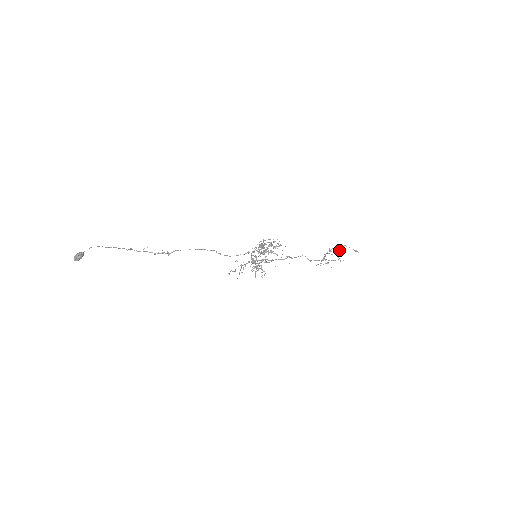
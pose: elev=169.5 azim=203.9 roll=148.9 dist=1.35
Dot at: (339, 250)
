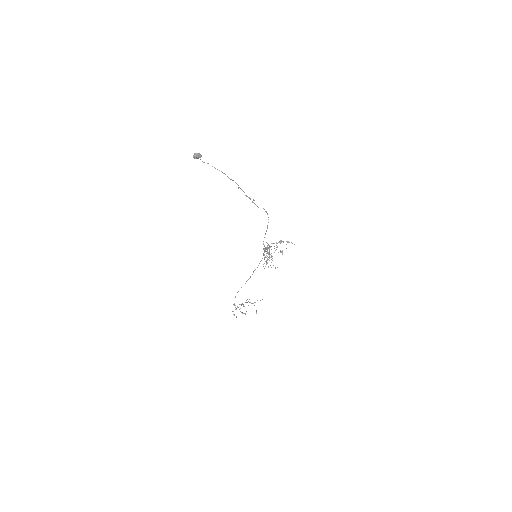
Dot at: occluded
